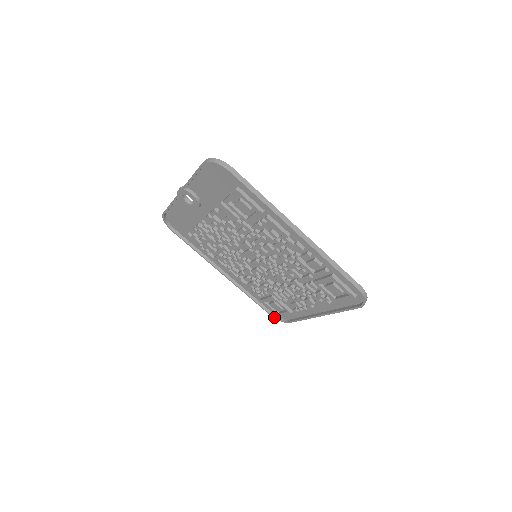
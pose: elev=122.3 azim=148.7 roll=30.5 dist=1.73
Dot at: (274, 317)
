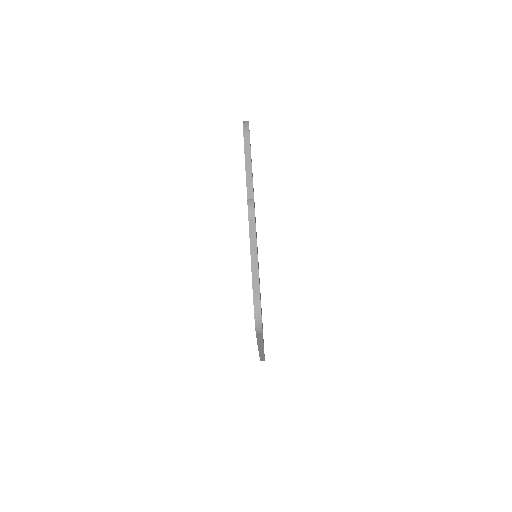
Dot at: occluded
